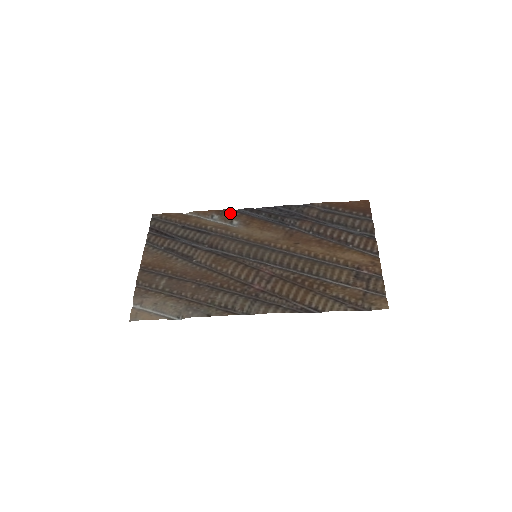
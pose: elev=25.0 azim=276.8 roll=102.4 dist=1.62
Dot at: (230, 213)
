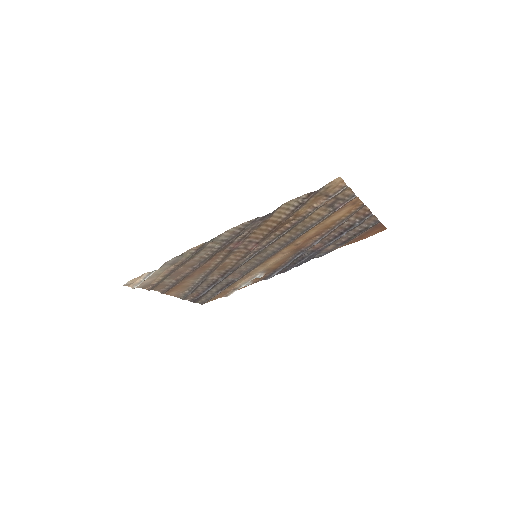
Dot at: (261, 278)
